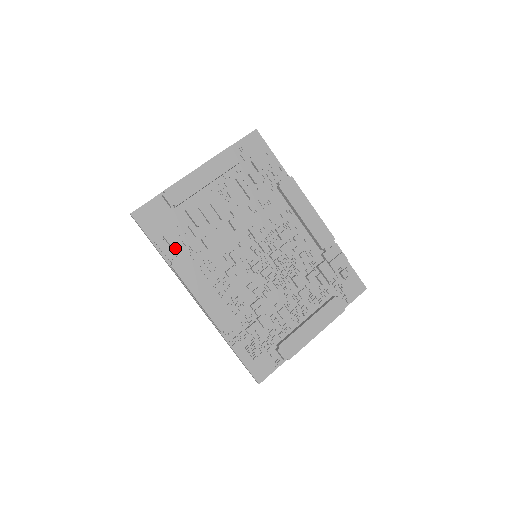
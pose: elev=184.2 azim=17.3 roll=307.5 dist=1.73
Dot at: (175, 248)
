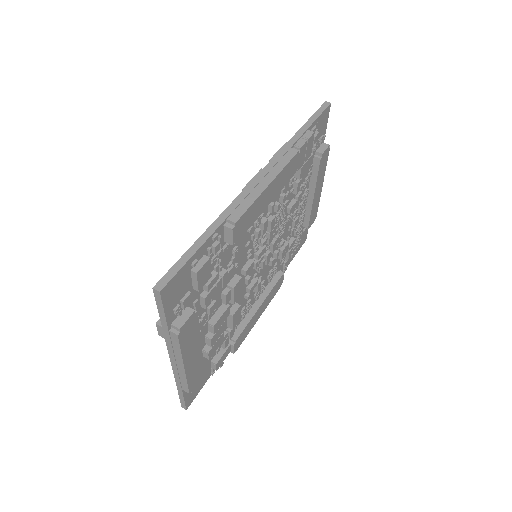
Dot at: occluded
